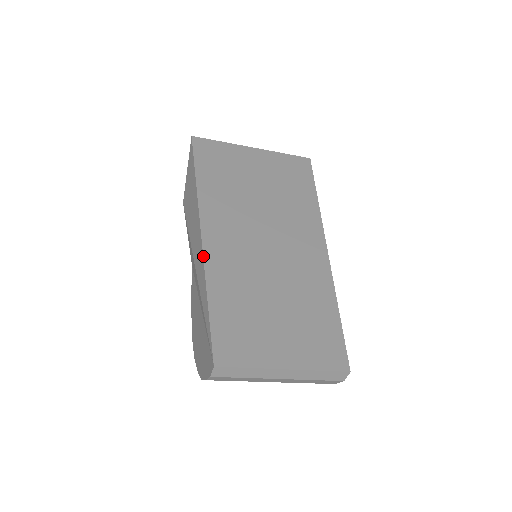
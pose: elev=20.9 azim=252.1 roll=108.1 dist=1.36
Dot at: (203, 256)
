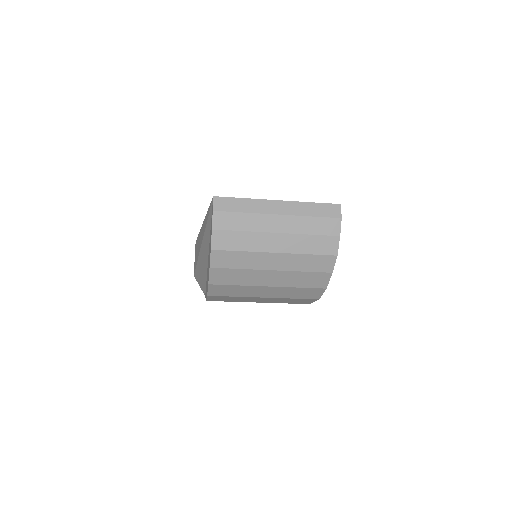
Dot at: (204, 219)
